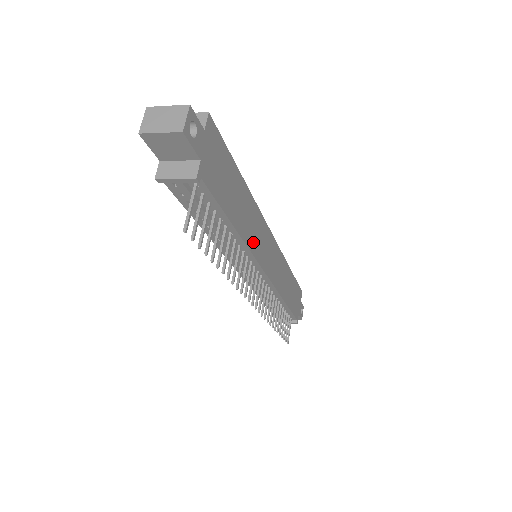
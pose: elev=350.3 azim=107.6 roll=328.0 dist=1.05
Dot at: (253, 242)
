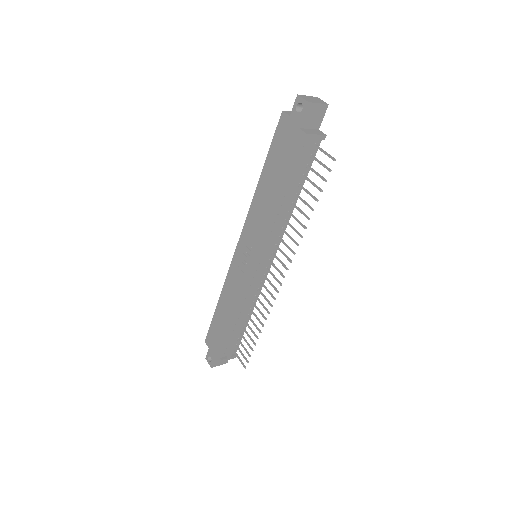
Dot at: occluded
